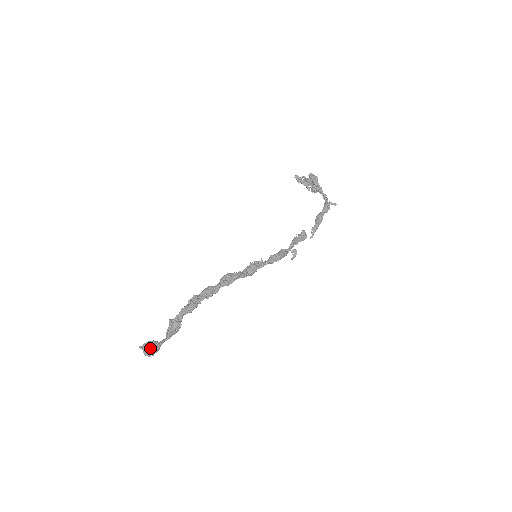
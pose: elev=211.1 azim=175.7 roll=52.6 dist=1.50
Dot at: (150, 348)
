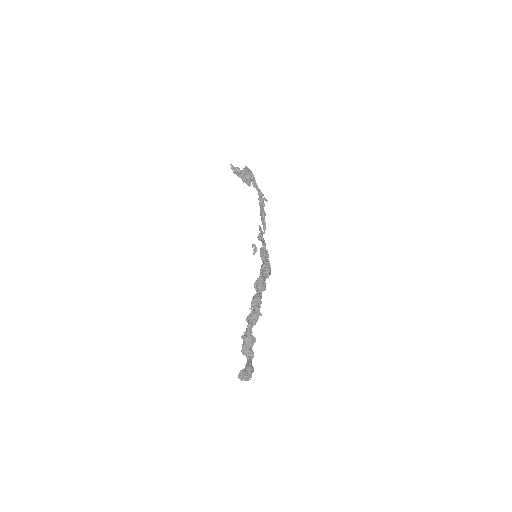
Dot at: (251, 371)
